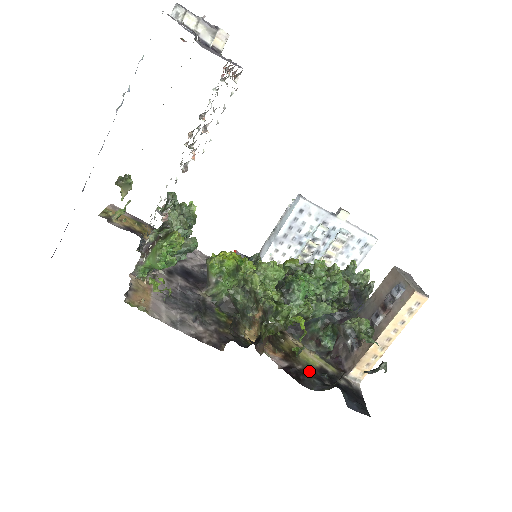
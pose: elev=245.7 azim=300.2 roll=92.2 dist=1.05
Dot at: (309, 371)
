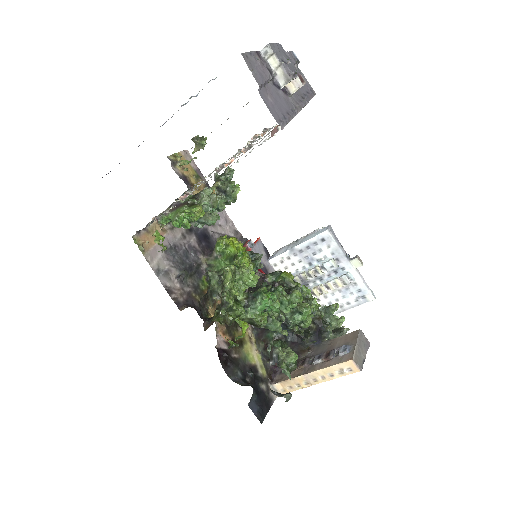
Dot at: (241, 363)
